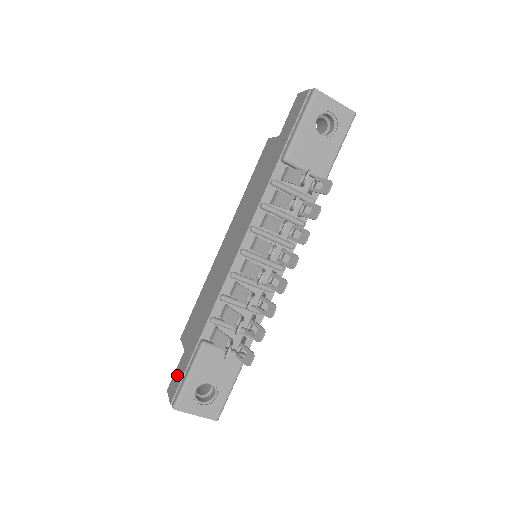
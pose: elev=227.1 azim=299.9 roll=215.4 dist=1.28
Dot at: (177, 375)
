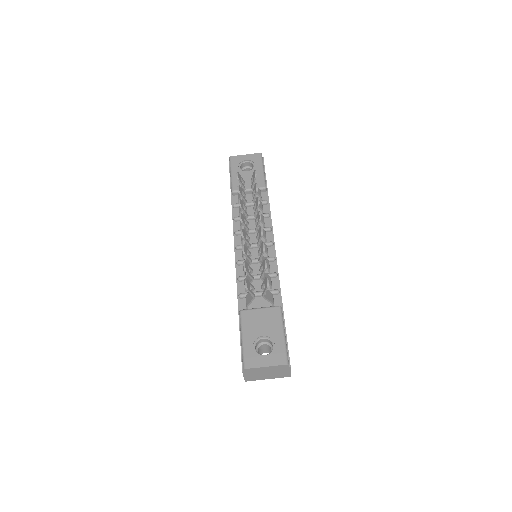
Dot at: occluded
